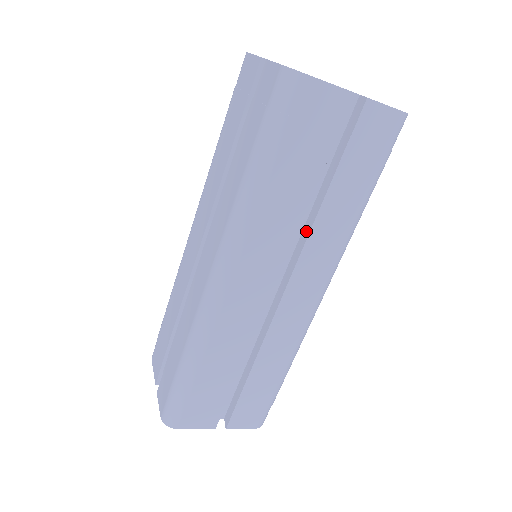
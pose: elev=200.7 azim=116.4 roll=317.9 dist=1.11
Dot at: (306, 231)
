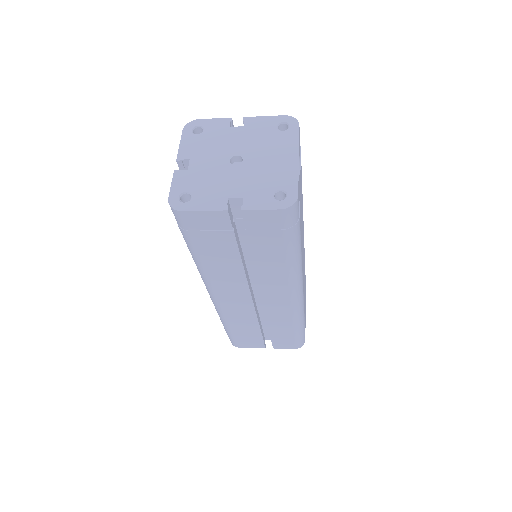
Dot at: occluded
